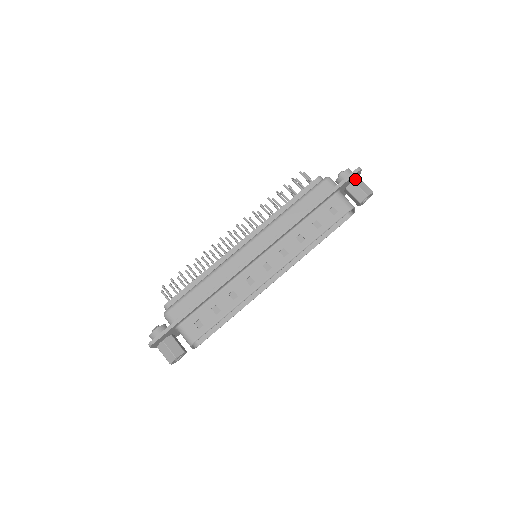
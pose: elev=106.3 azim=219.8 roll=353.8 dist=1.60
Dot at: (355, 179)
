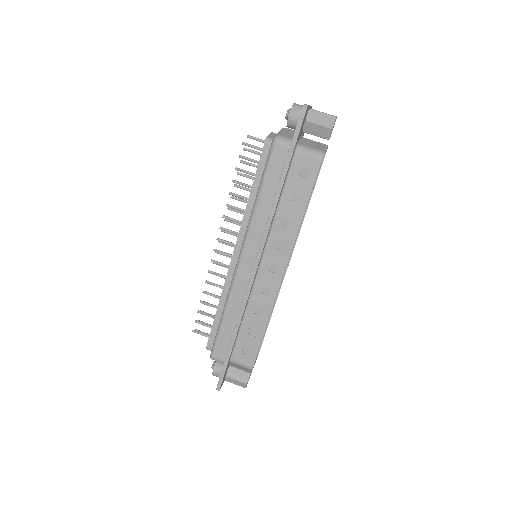
Dot at: (307, 116)
